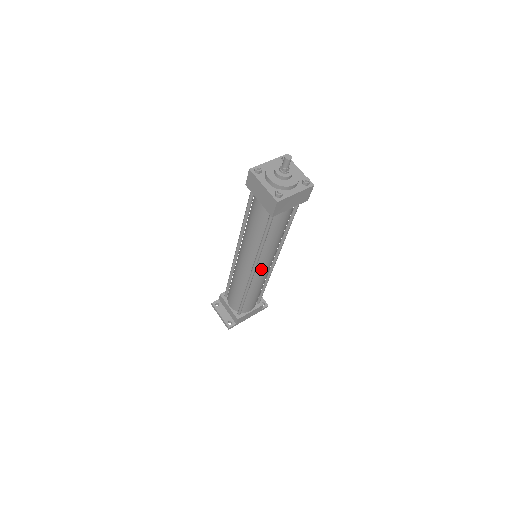
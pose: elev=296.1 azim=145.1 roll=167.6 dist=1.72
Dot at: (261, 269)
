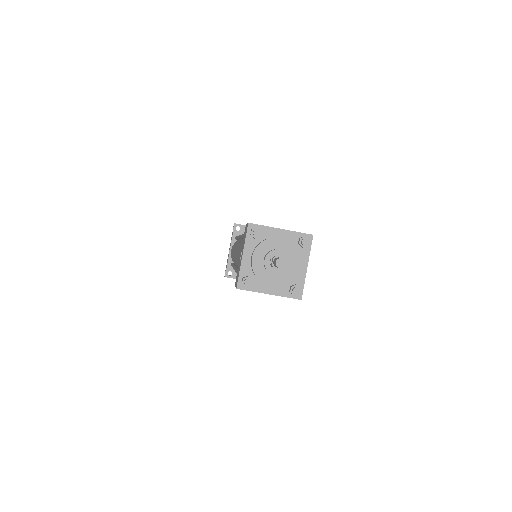
Dot at: occluded
